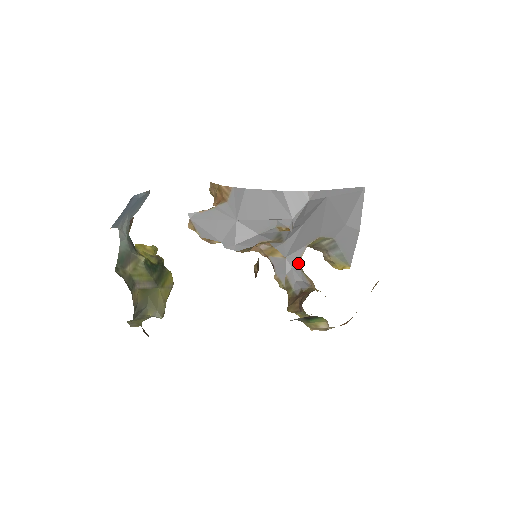
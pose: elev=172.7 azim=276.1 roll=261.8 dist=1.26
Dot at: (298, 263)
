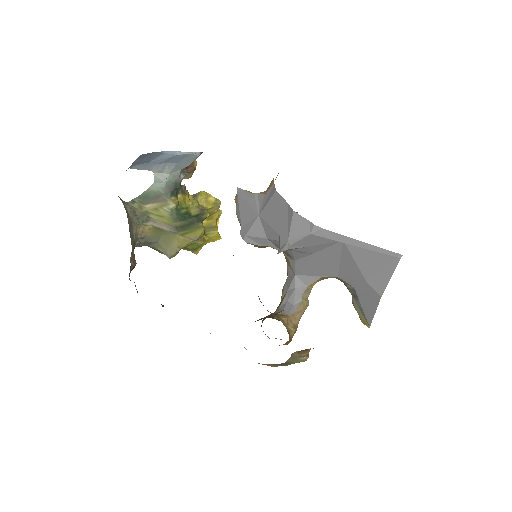
Dot at: (304, 287)
